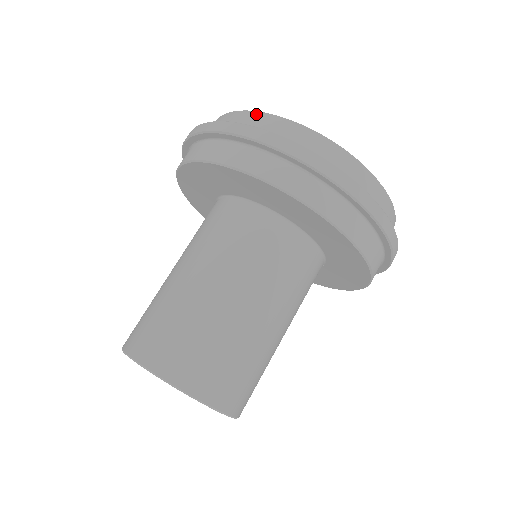
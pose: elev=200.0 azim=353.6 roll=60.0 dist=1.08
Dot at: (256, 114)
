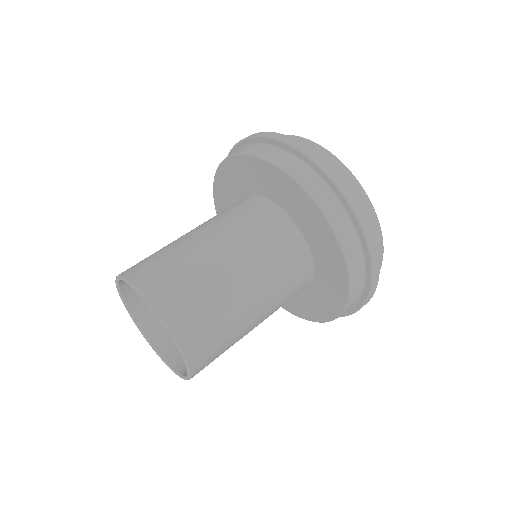
Dot at: (335, 159)
